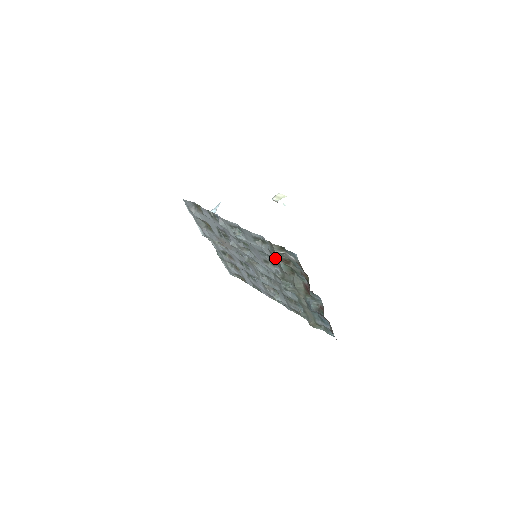
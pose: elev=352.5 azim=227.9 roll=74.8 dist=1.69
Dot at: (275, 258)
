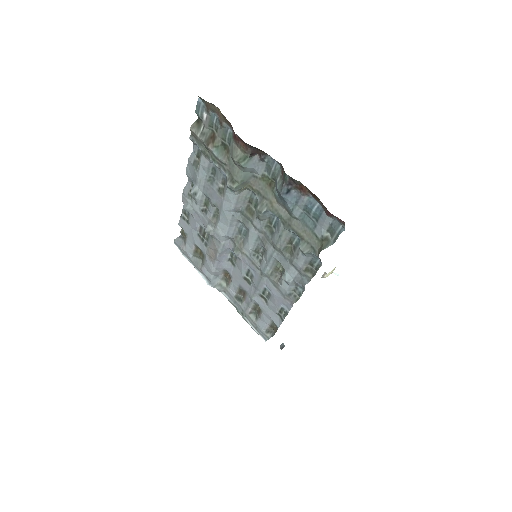
Dot at: (209, 155)
